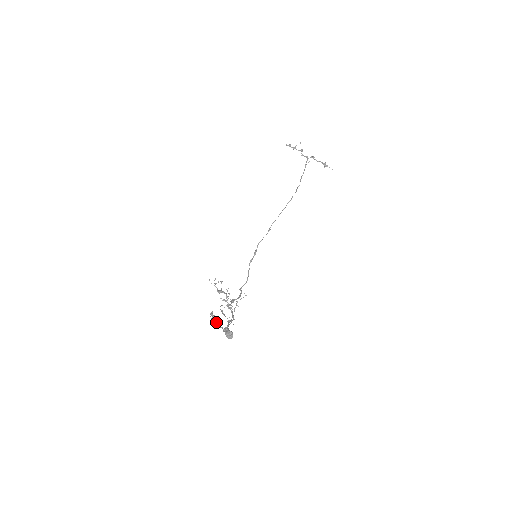
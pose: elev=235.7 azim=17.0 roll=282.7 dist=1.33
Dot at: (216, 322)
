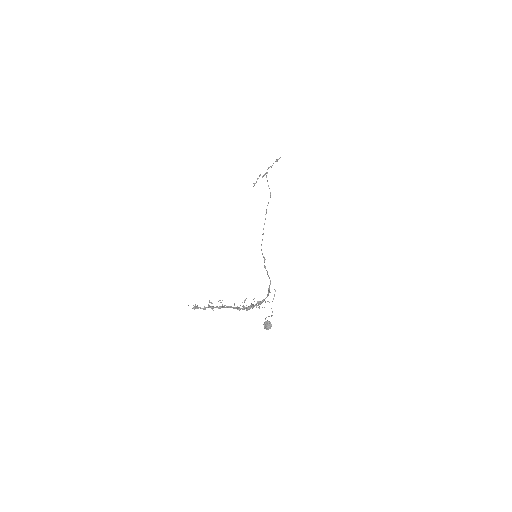
Dot at: occluded
